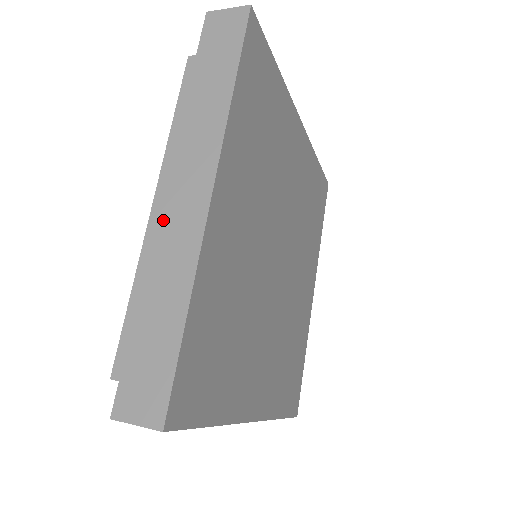
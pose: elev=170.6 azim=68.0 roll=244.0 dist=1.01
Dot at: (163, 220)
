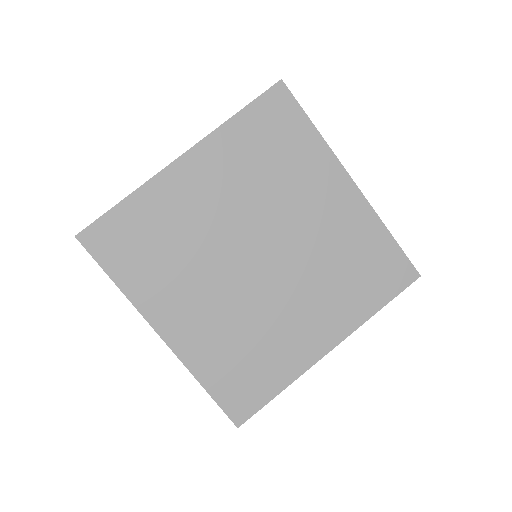
Dot at: occluded
